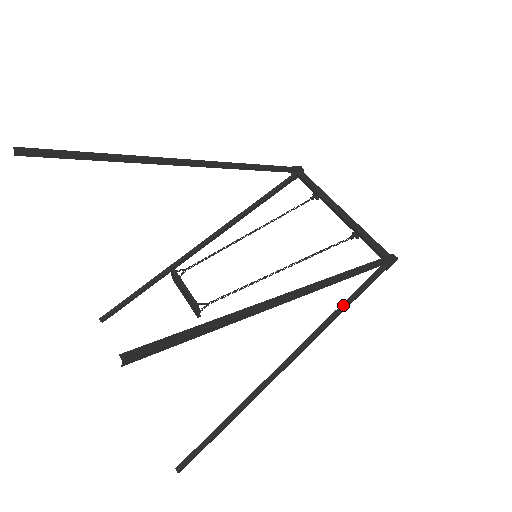
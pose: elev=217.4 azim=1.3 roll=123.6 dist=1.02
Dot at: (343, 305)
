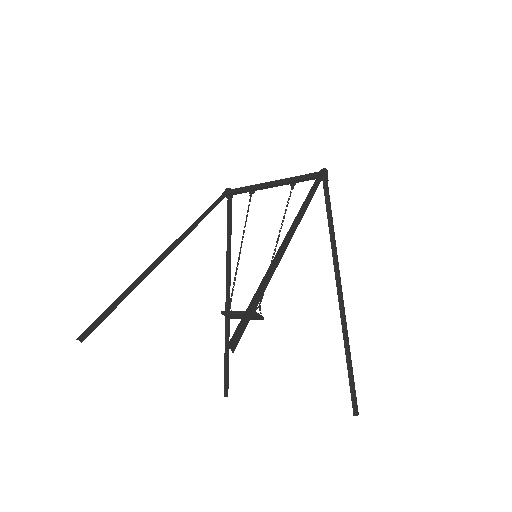
Dot at: (329, 225)
